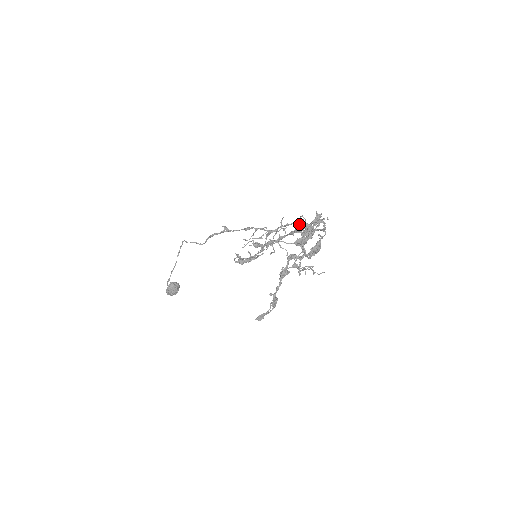
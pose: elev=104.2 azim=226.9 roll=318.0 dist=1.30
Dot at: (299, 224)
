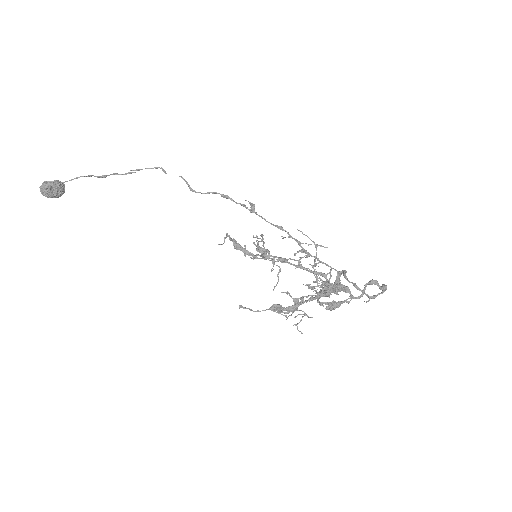
Dot at: (315, 274)
